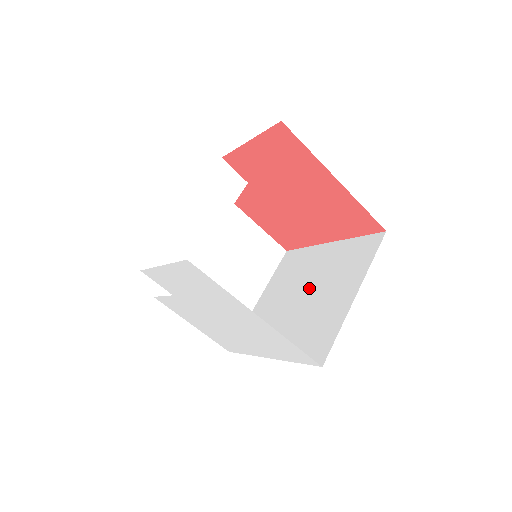
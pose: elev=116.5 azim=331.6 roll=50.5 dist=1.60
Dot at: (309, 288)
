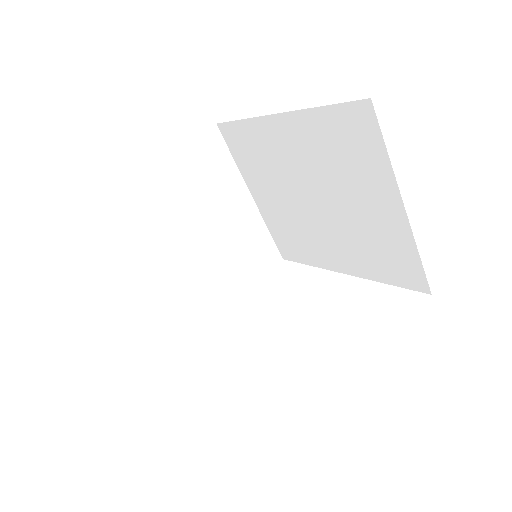
Dot at: (316, 191)
